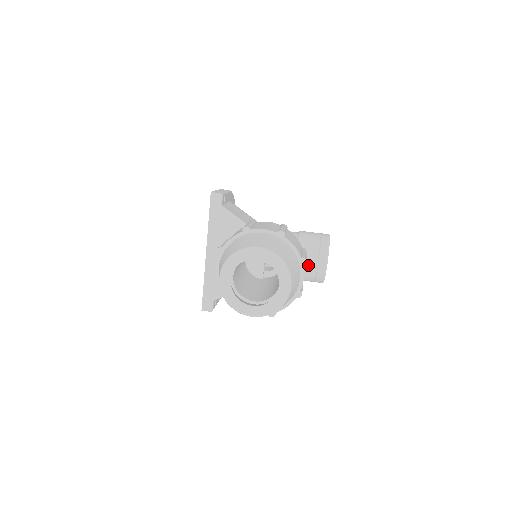
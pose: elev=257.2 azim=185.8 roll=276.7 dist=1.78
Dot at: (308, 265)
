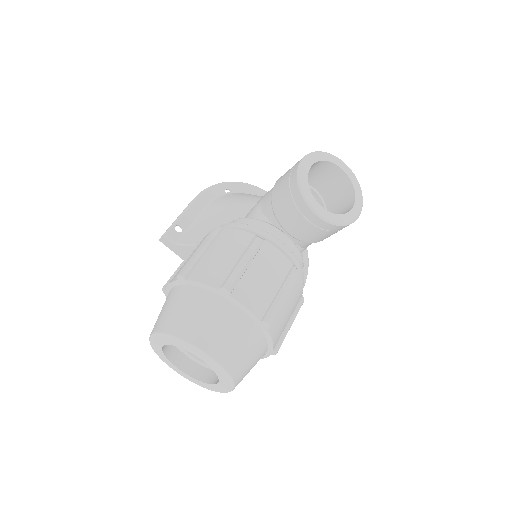
Dot at: (302, 229)
